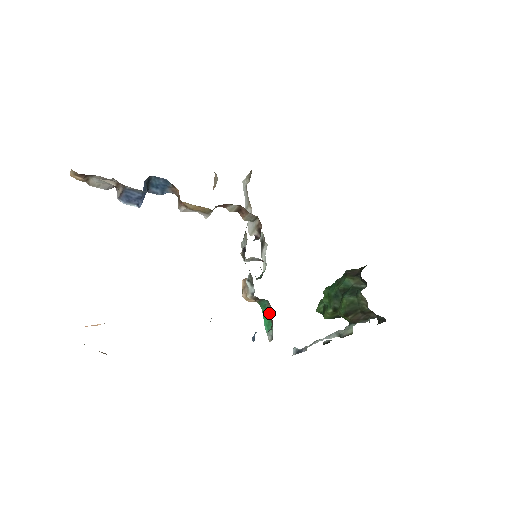
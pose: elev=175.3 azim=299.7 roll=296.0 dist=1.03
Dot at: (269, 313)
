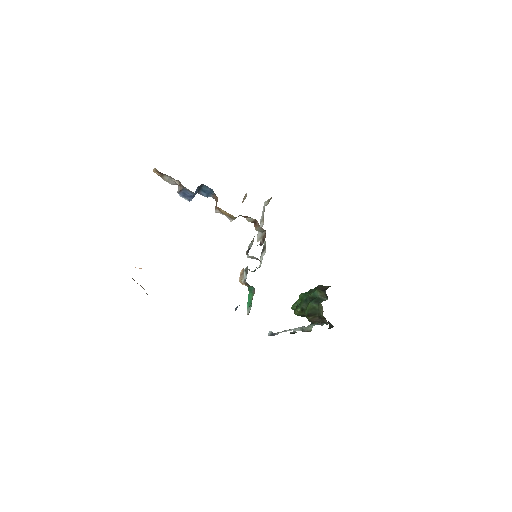
Dot at: (252, 296)
